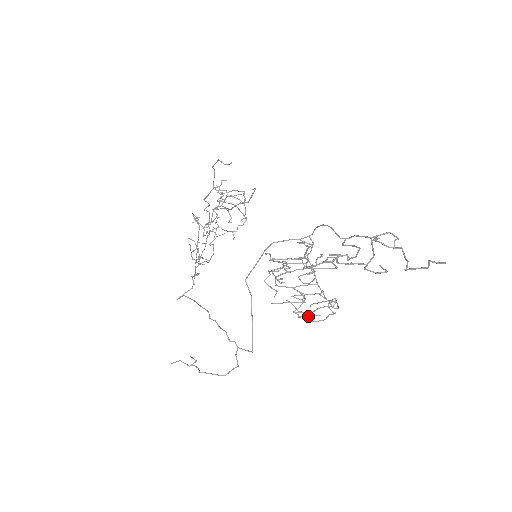
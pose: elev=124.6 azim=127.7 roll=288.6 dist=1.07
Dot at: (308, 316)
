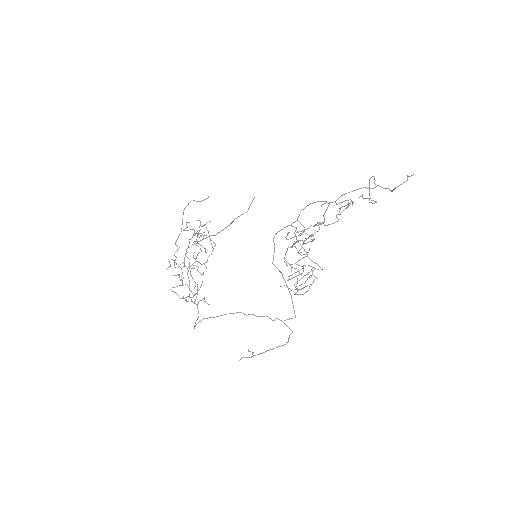
Dot at: (302, 288)
